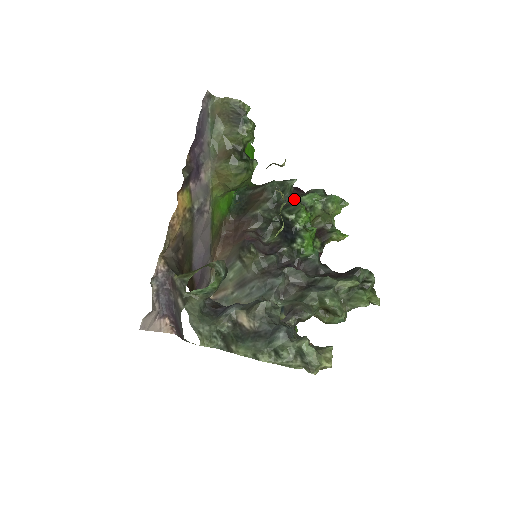
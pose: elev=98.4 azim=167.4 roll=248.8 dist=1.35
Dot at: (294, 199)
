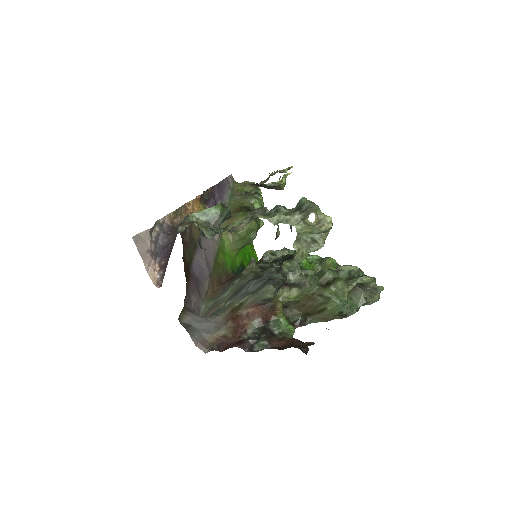
Dot at: occluded
